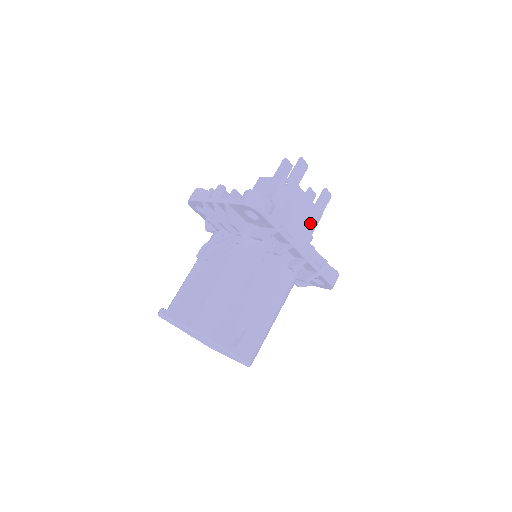
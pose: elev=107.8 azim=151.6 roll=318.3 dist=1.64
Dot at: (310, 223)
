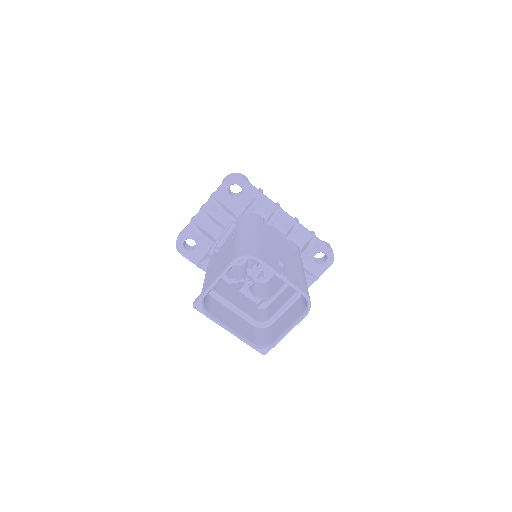
Dot at: occluded
